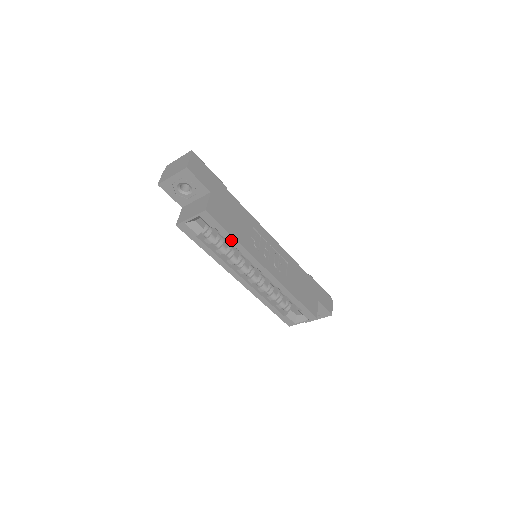
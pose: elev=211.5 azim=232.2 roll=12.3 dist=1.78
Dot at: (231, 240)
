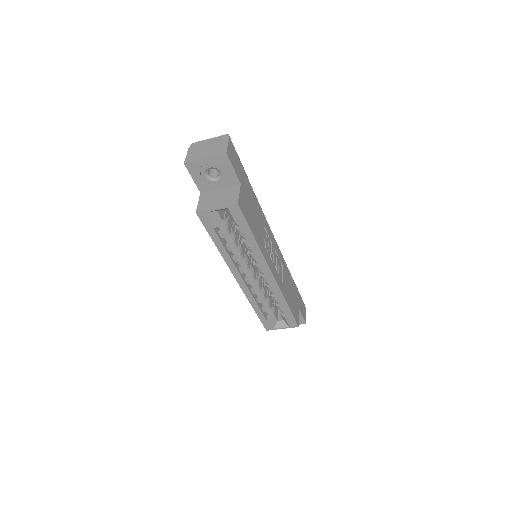
Dot at: (250, 239)
